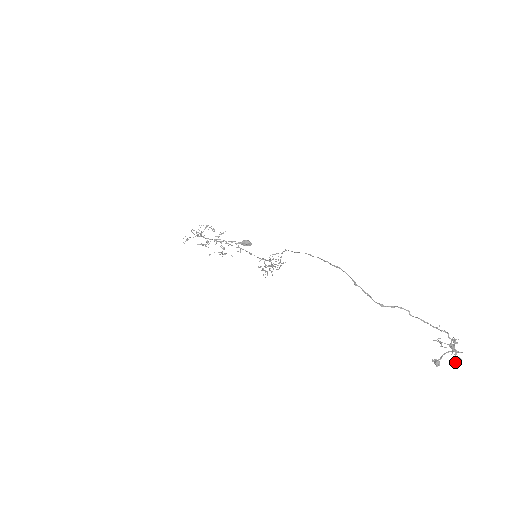
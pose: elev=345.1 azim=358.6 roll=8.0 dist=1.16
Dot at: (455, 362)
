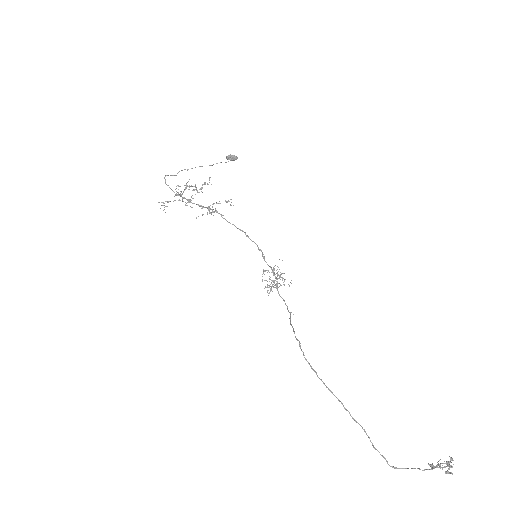
Dot at: (447, 473)
